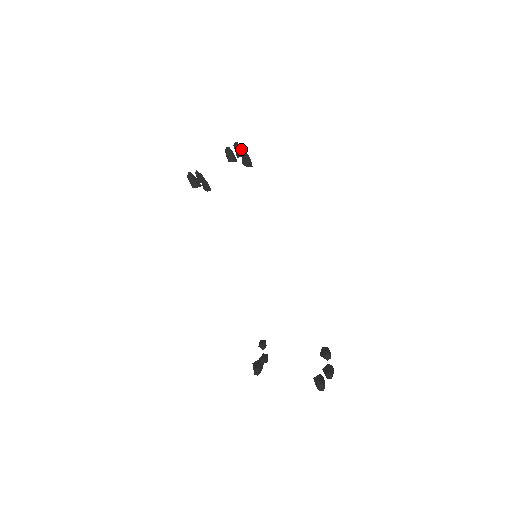
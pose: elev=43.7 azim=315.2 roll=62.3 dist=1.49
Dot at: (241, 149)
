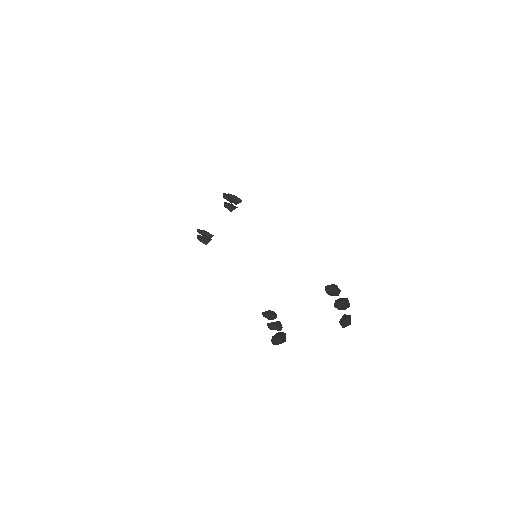
Dot at: occluded
